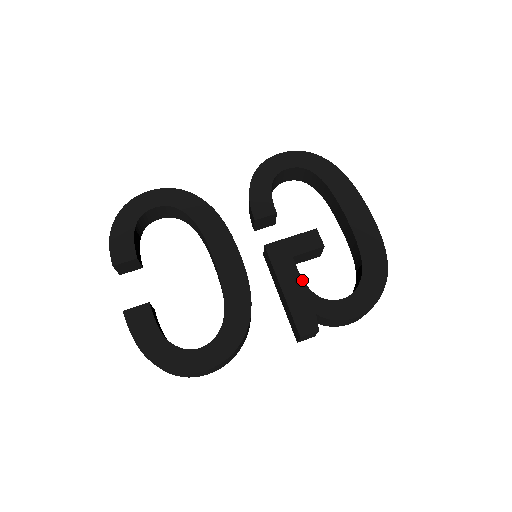
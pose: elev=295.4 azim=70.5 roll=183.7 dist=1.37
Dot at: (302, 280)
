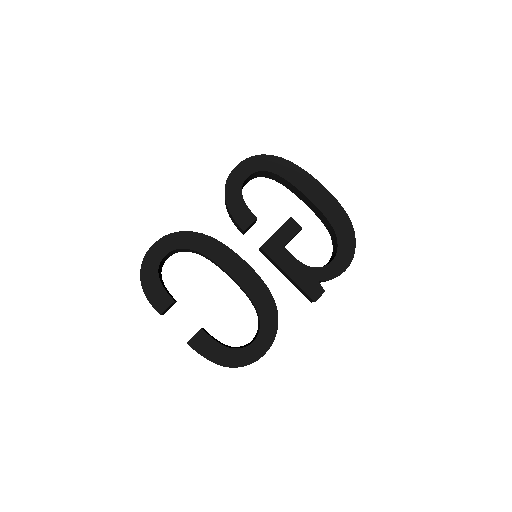
Dot at: (298, 261)
